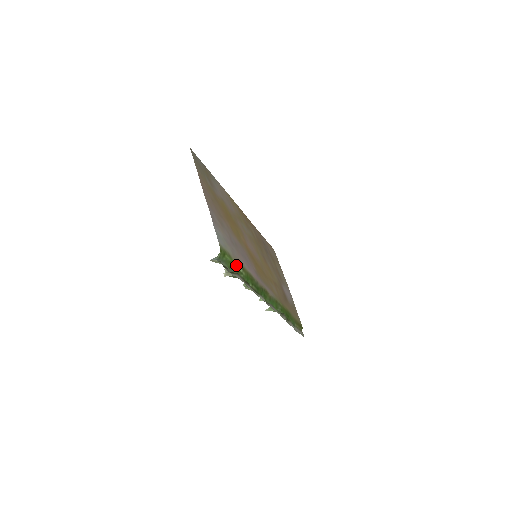
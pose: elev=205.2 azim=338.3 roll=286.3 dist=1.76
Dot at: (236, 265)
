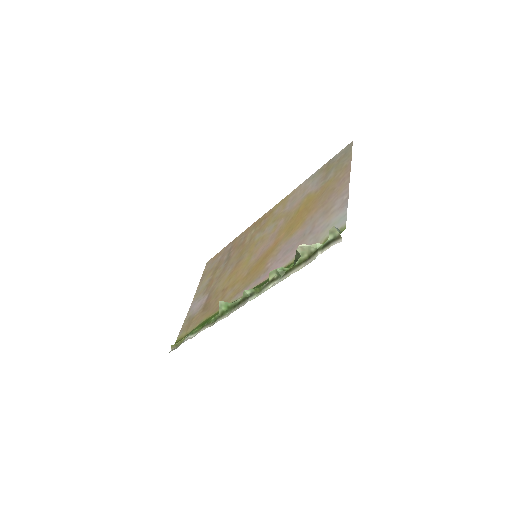
Dot at: occluded
